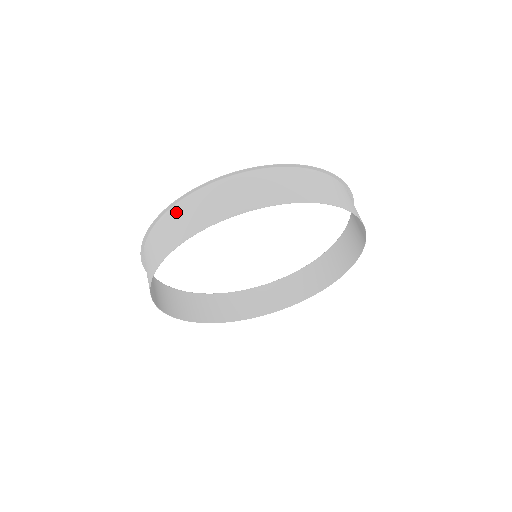
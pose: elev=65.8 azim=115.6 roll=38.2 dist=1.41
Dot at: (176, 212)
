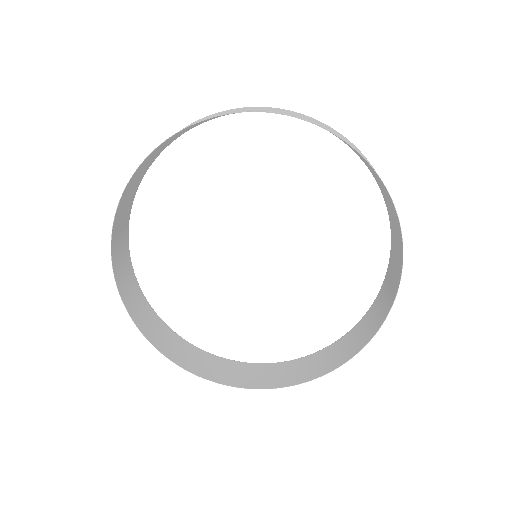
Dot at: (266, 111)
